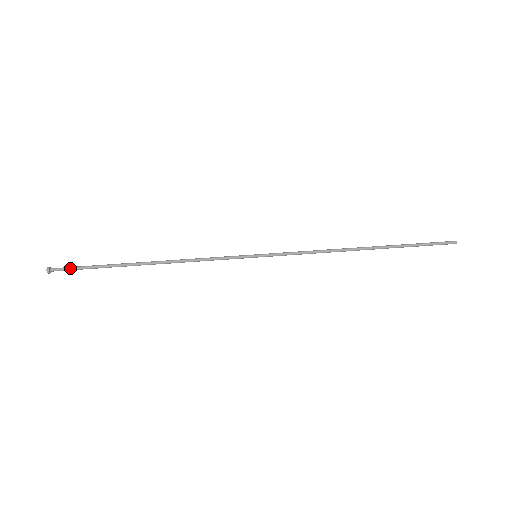
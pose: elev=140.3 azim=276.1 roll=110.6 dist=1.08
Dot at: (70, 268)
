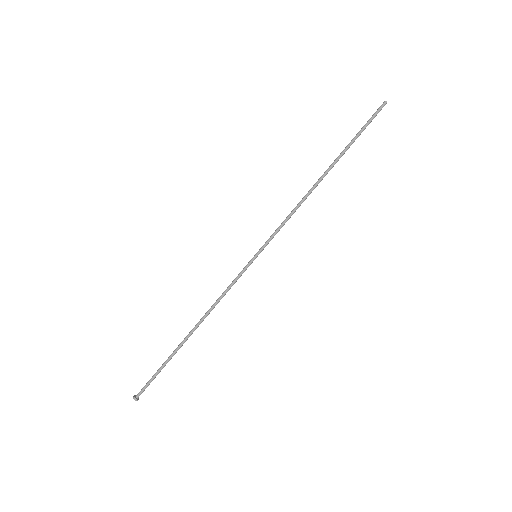
Dot at: occluded
